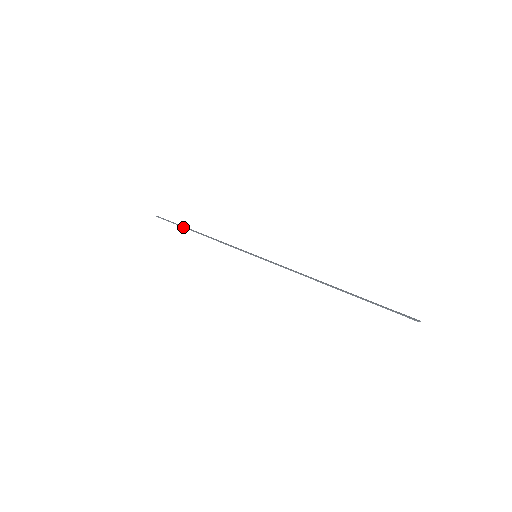
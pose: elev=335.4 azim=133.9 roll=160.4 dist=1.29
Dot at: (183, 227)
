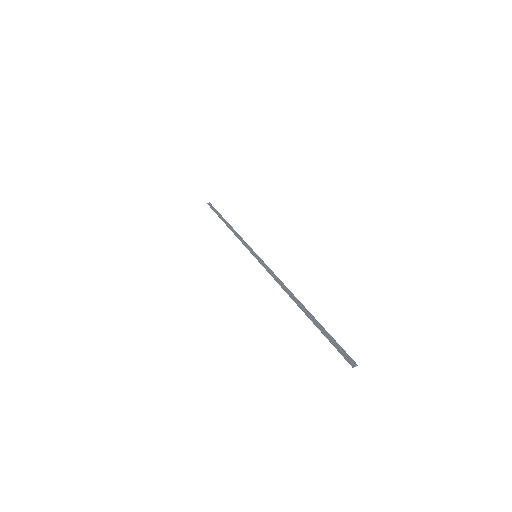
Dot at: (219, 217)
